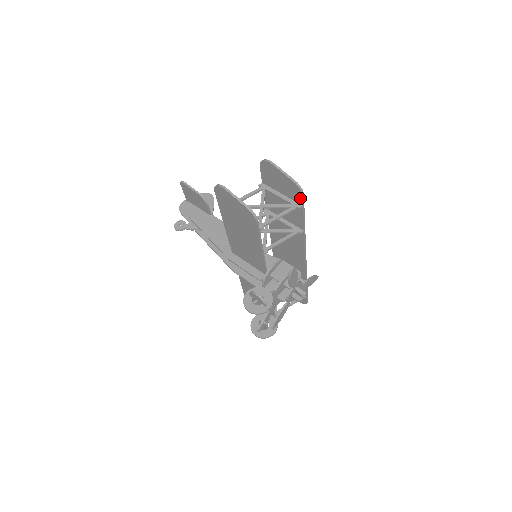
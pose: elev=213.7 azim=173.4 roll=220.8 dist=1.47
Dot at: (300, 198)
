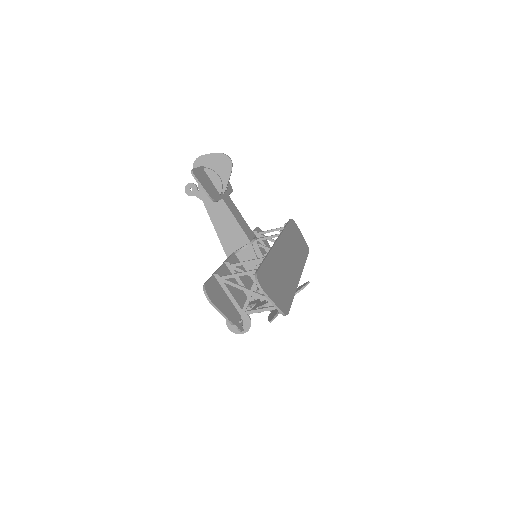
Dot at: (286, 310)
